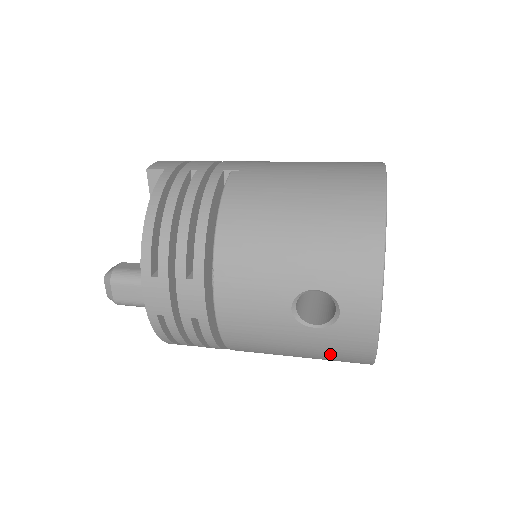
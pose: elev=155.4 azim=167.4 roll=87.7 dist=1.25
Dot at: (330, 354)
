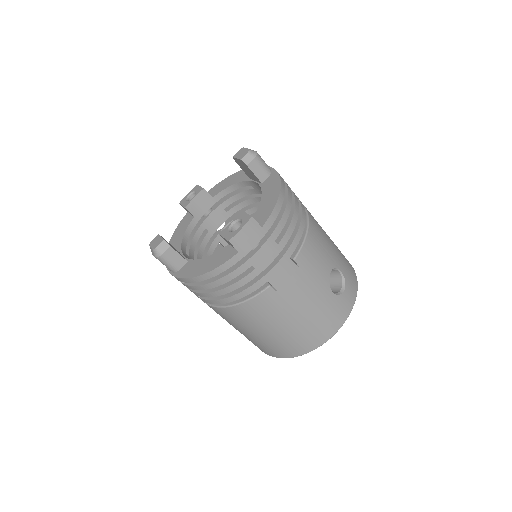
Dot at: occluded
